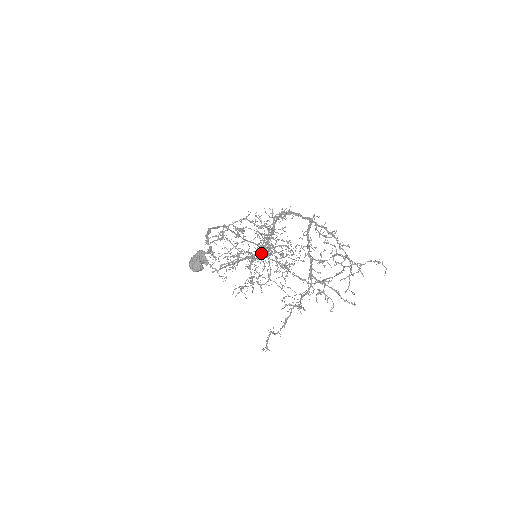
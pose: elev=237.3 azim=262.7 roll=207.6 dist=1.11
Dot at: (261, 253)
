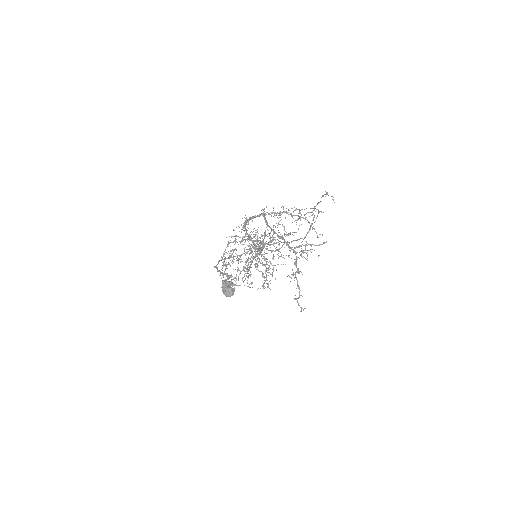
Dot at: occluded
